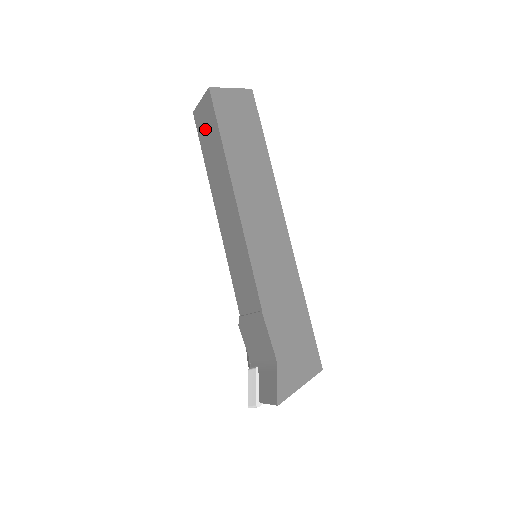
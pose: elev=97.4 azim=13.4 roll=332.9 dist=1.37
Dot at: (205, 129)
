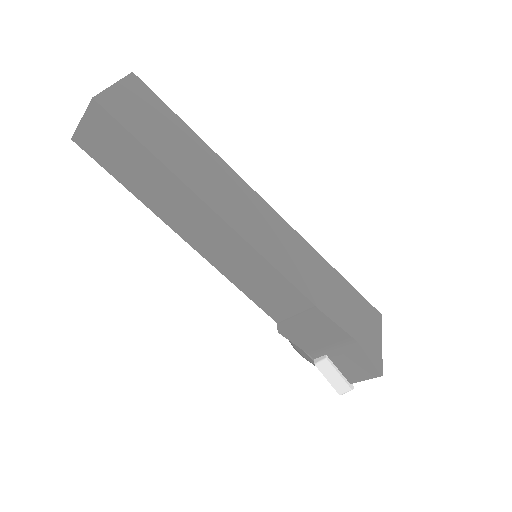
Dot at: (111, 153)
